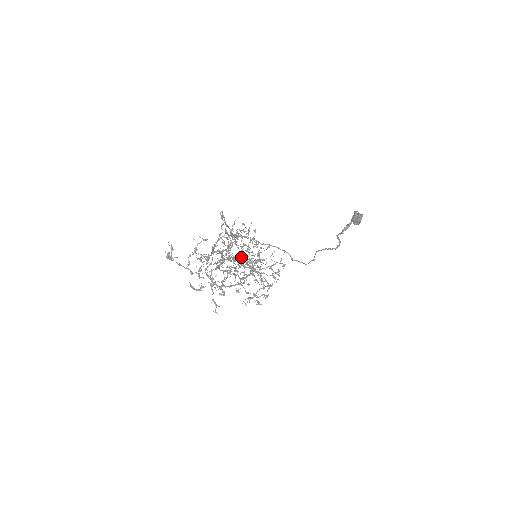
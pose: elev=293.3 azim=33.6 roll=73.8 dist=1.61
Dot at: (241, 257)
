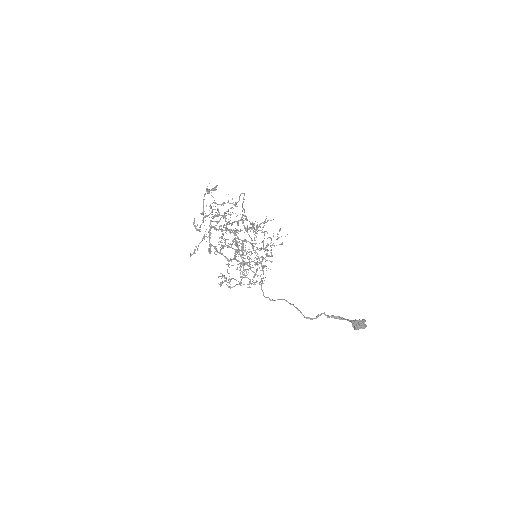
Dot at: (257, 249)
